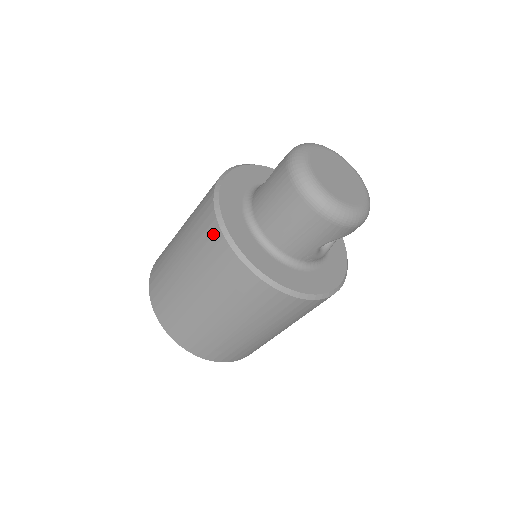
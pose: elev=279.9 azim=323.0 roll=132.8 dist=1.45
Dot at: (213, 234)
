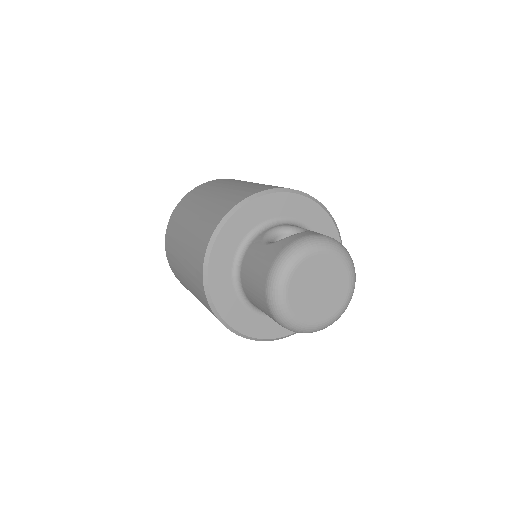
Dot at: (199, 262)
